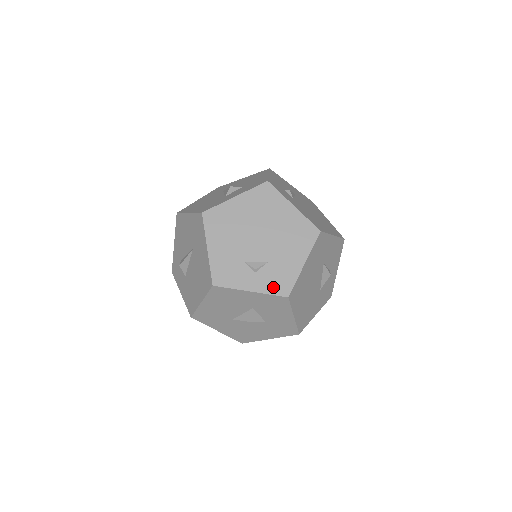
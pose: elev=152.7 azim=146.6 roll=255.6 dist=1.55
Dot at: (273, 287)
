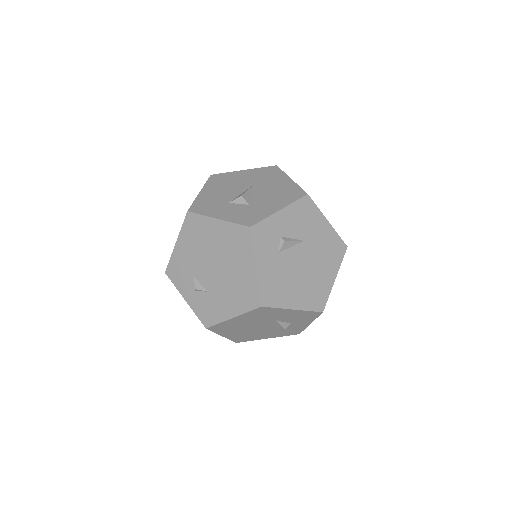
Dot at: (201, 312)
